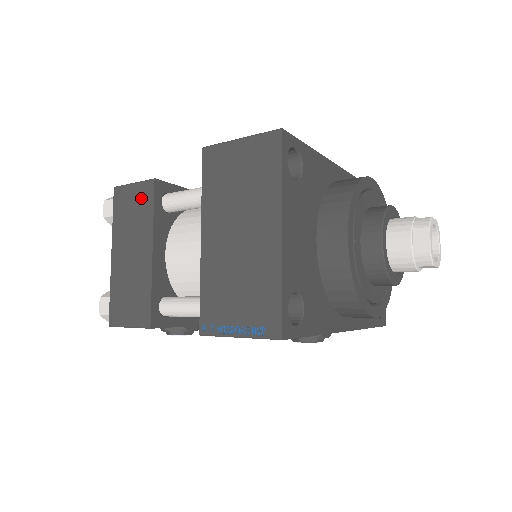
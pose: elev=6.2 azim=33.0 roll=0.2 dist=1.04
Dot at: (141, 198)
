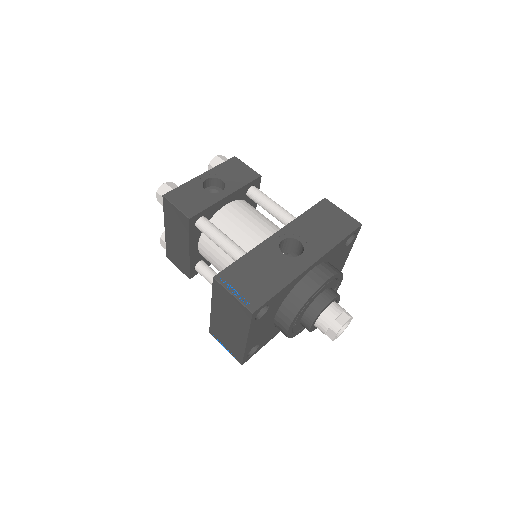
Dot at: (181, 220)
